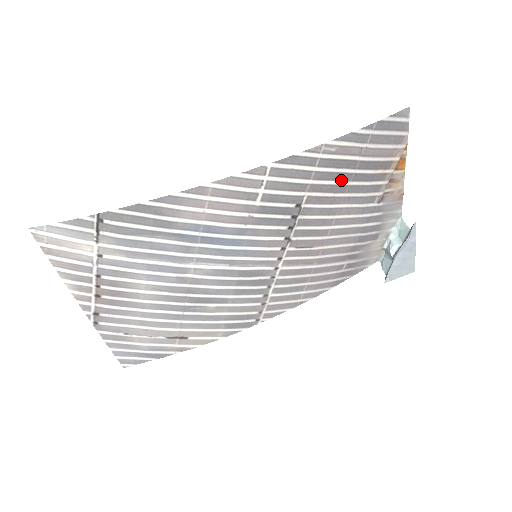
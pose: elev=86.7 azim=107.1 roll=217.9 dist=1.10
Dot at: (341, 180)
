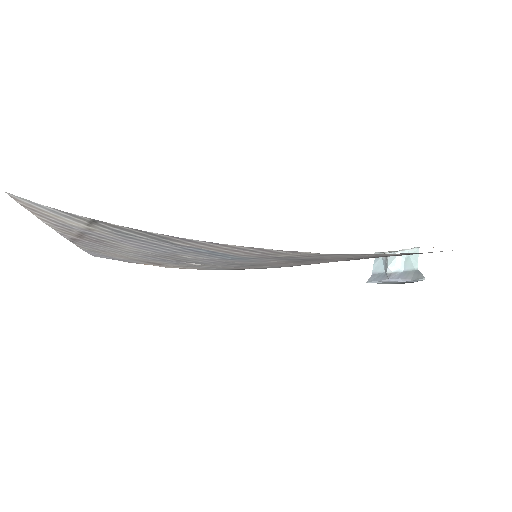
Dot at: occluded
